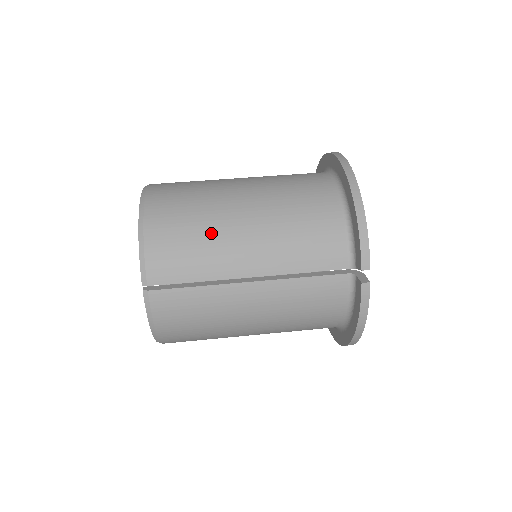
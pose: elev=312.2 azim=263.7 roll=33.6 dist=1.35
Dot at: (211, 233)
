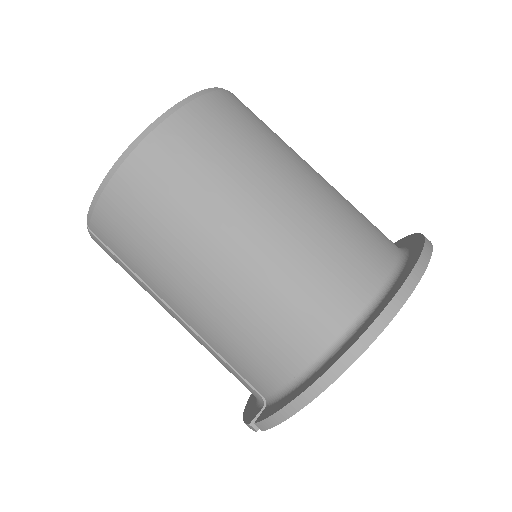
Dot at: (164, 253)
